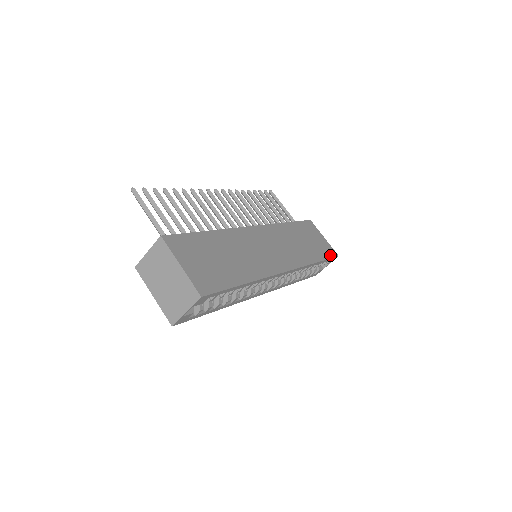
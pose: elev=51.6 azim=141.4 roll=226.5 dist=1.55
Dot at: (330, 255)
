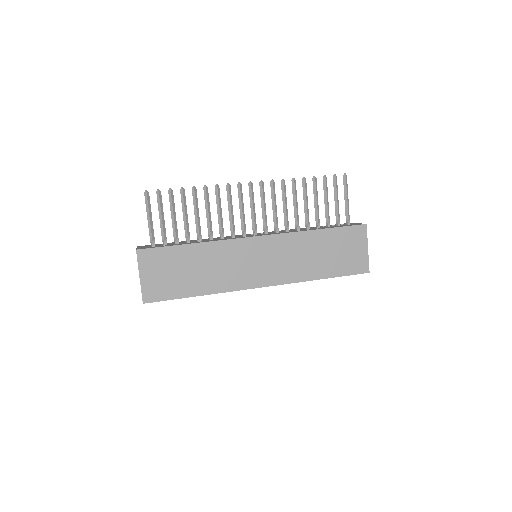
Dot at: (354, 271)
